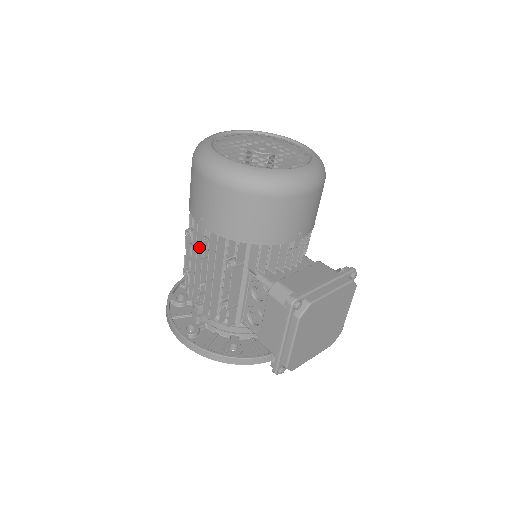
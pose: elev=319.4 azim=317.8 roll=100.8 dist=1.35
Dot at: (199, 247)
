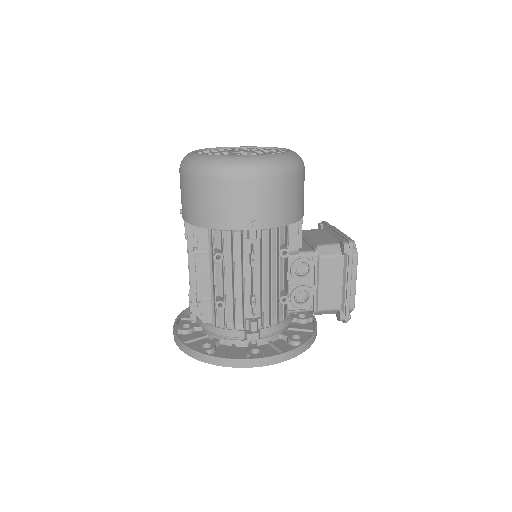
Dot at: (243, 259)
